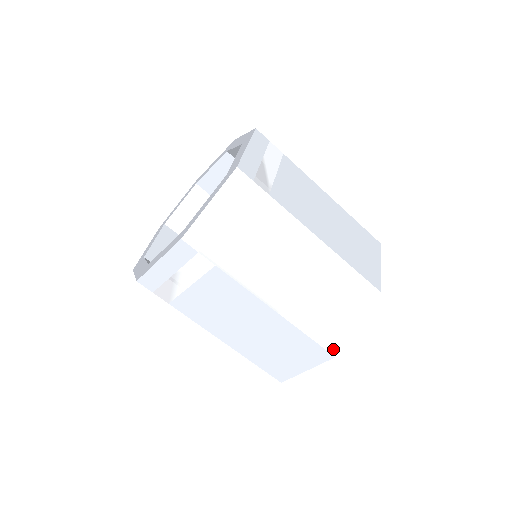
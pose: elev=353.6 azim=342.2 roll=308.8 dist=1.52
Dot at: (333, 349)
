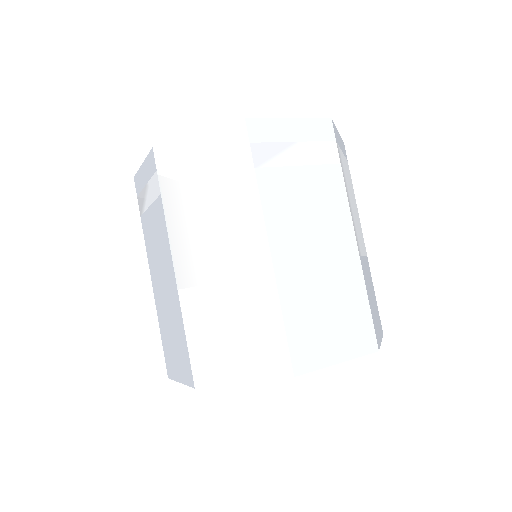
Dot at: (377, 341)
